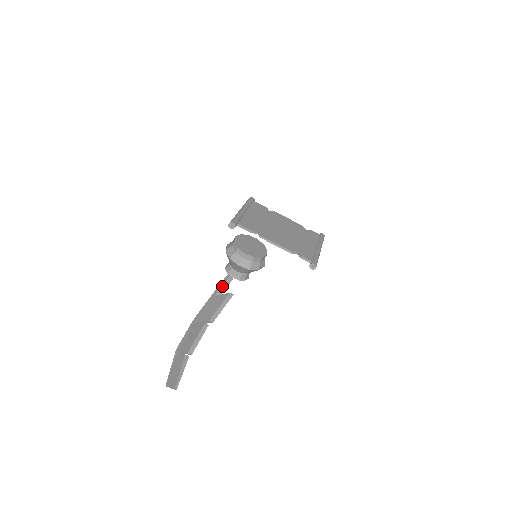
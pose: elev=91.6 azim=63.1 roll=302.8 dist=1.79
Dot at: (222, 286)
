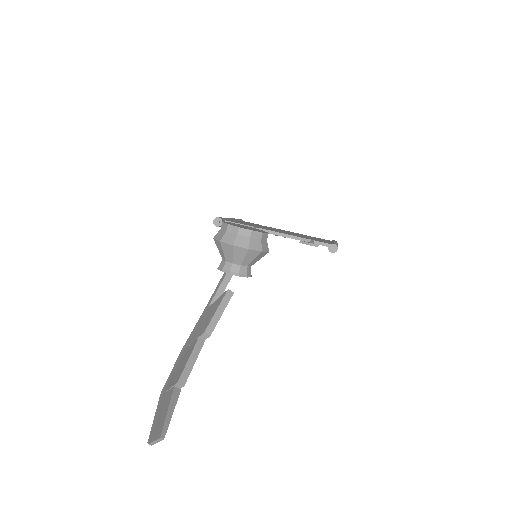
Dot at: (217, 292)
